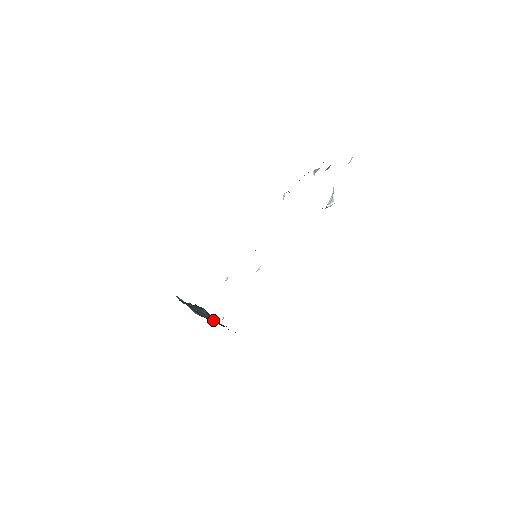
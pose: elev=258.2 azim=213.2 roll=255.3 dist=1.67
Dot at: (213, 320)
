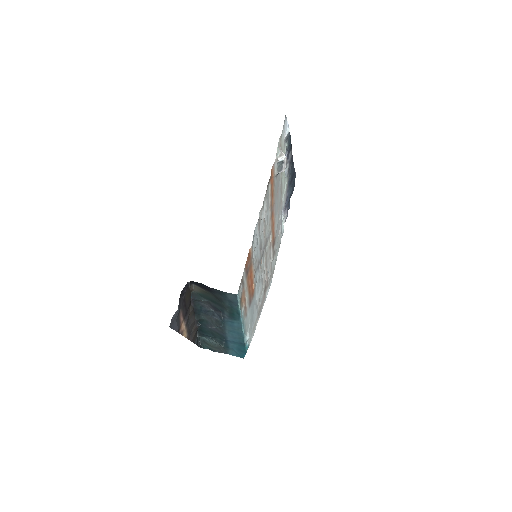
Dot at: (224, 317)
